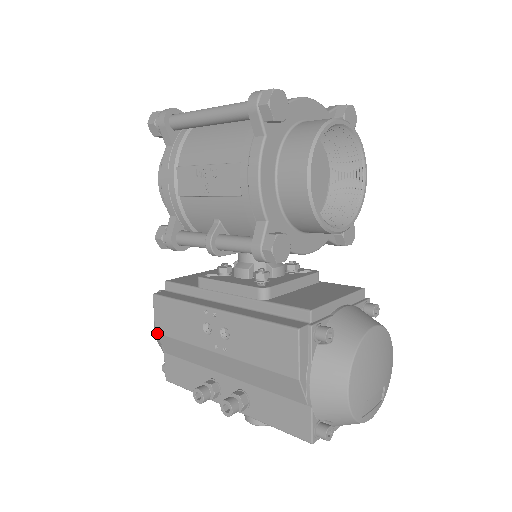
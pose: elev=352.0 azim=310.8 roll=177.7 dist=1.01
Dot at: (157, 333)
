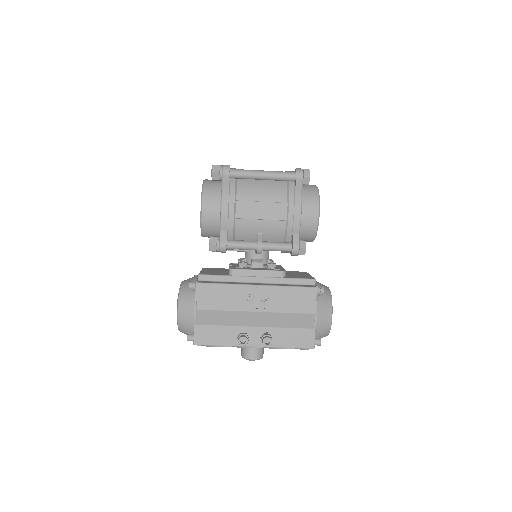
Dot at: (199, 310)
